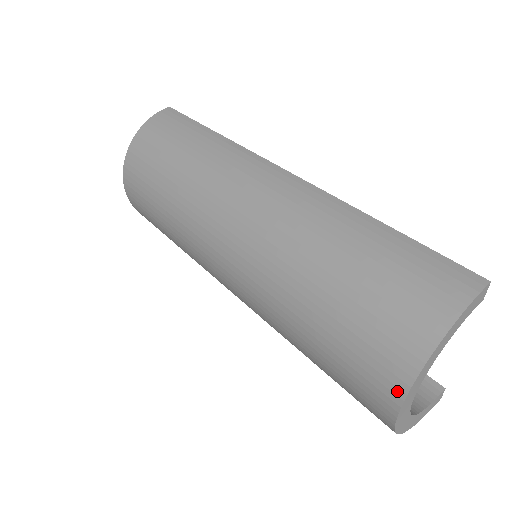
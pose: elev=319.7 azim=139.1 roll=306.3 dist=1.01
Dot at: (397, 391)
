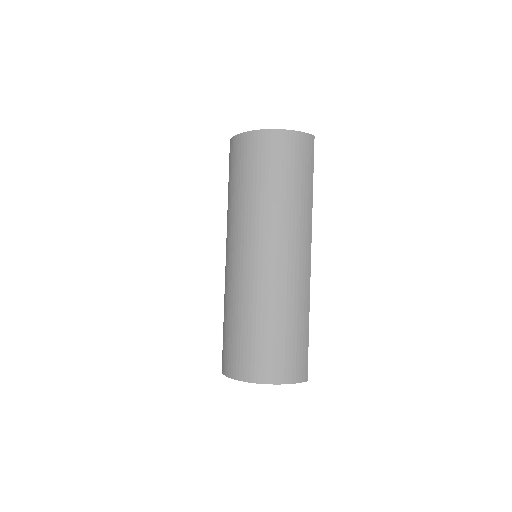
Dot at: (248, 378)
